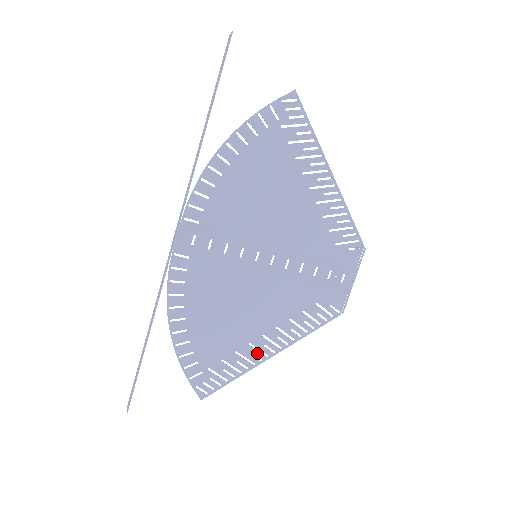
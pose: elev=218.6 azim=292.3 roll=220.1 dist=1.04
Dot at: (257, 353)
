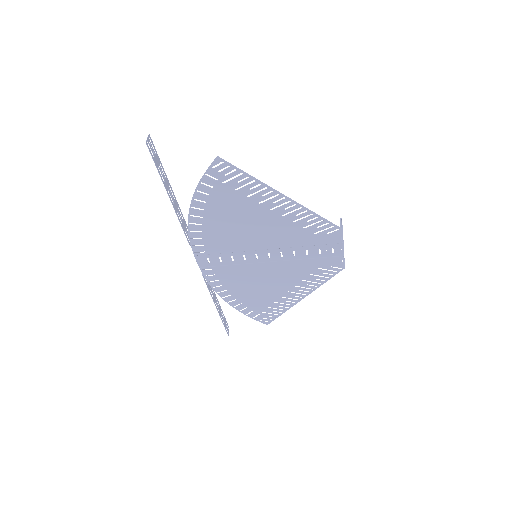
Dot at: (290, 300)
